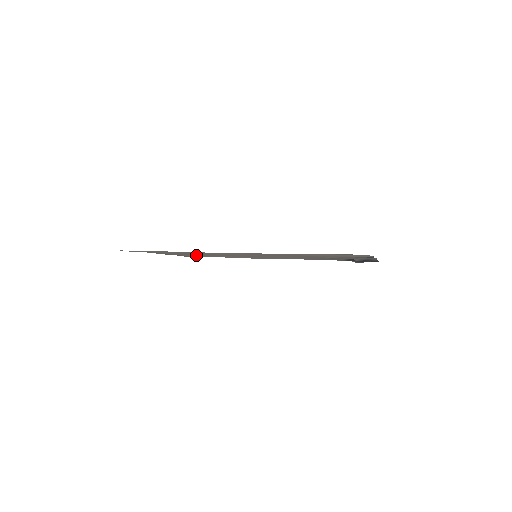
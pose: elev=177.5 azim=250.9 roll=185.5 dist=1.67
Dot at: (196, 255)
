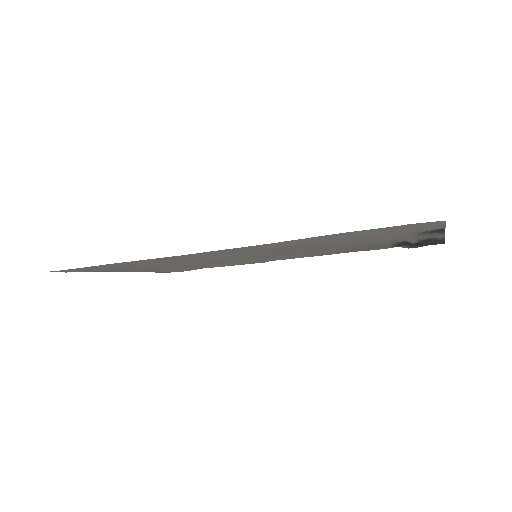
Dot at: (176, 268)
